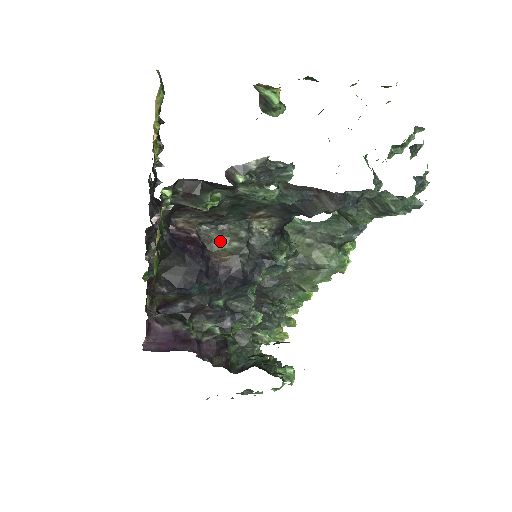
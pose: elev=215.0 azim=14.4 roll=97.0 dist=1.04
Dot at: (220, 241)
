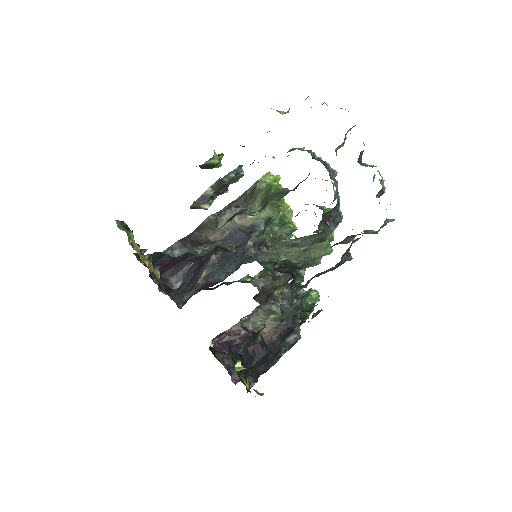
Dot at: (260, 320)
